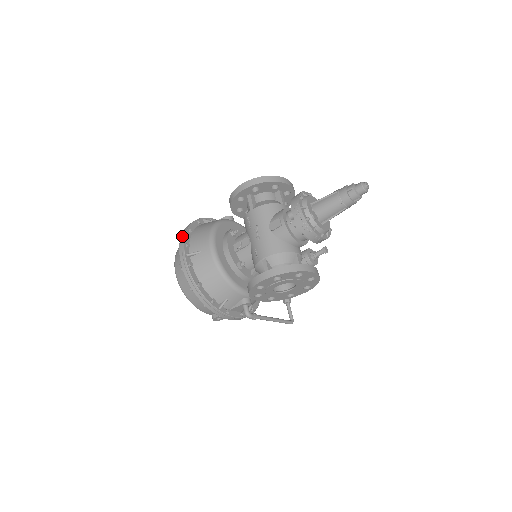
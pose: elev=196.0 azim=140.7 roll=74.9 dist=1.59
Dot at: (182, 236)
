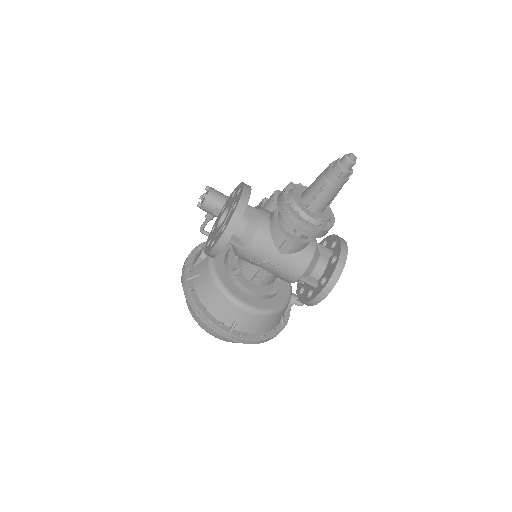
Dot at: (205, 322)
